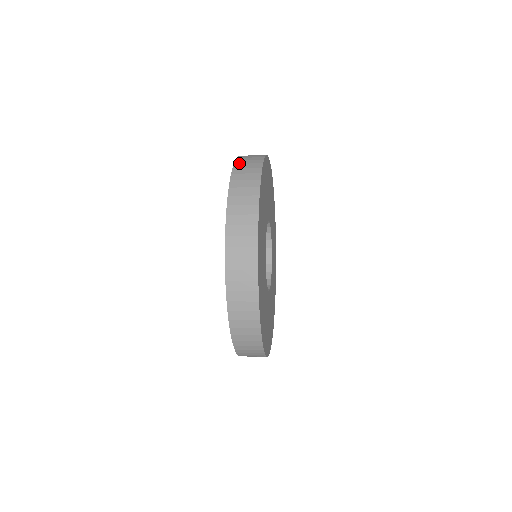
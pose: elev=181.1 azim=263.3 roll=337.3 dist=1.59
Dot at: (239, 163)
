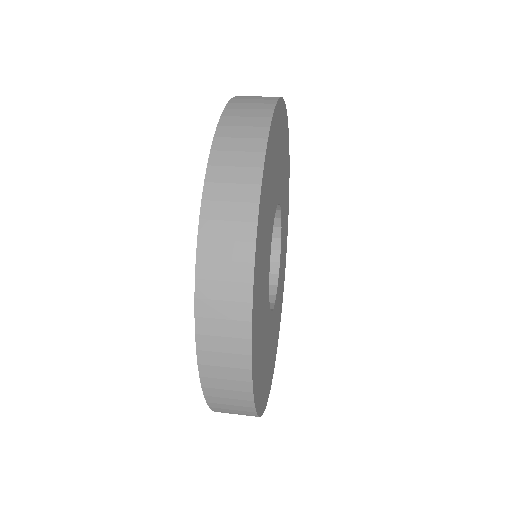
Dot at: (208, 237)
